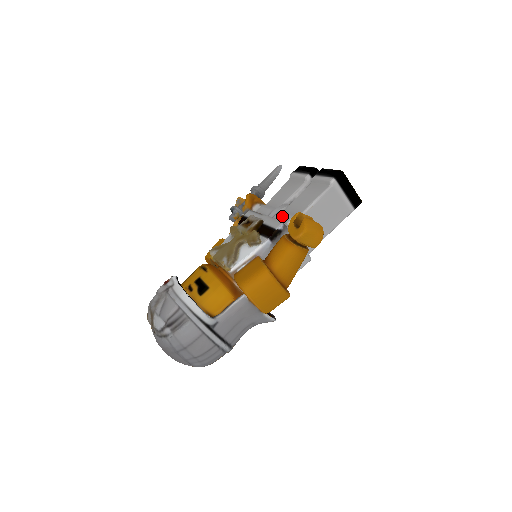
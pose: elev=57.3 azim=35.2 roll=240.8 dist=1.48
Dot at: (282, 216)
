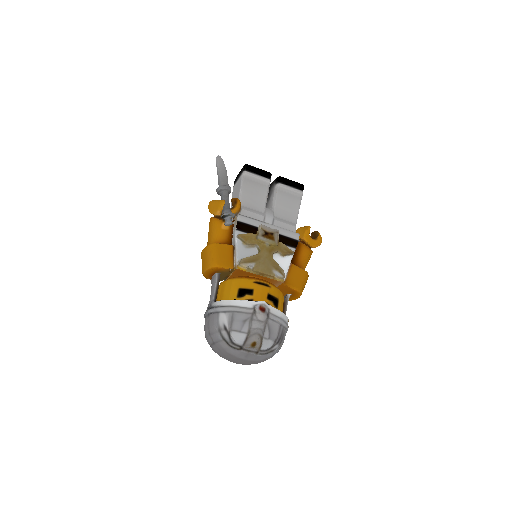
Dot at: (284, 225)
